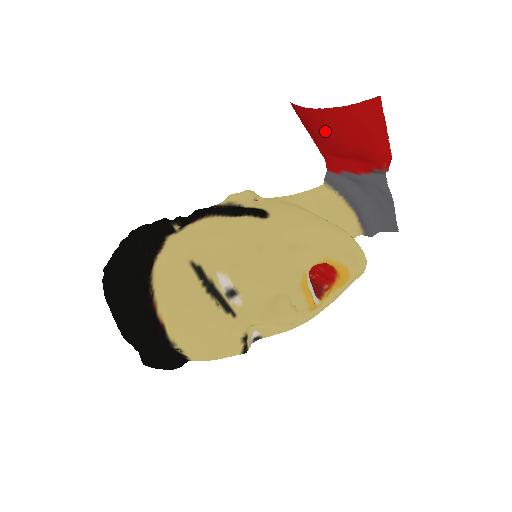
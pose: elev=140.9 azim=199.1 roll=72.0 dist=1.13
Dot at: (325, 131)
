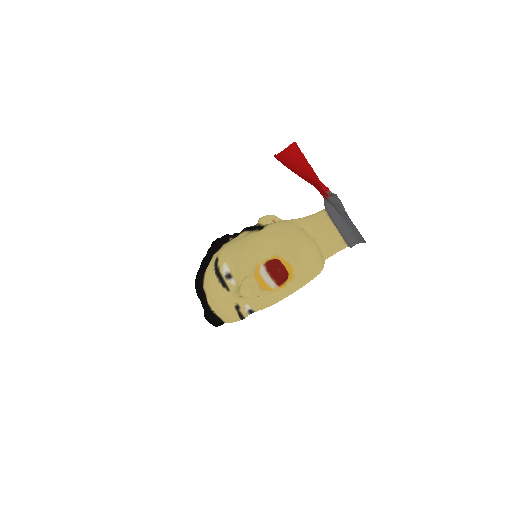
Dot at: (290, 169)
